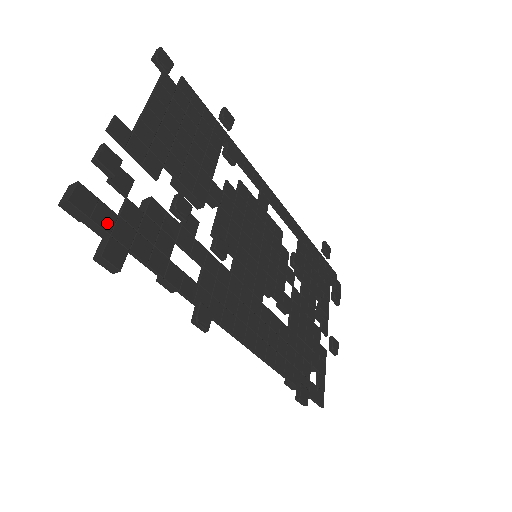
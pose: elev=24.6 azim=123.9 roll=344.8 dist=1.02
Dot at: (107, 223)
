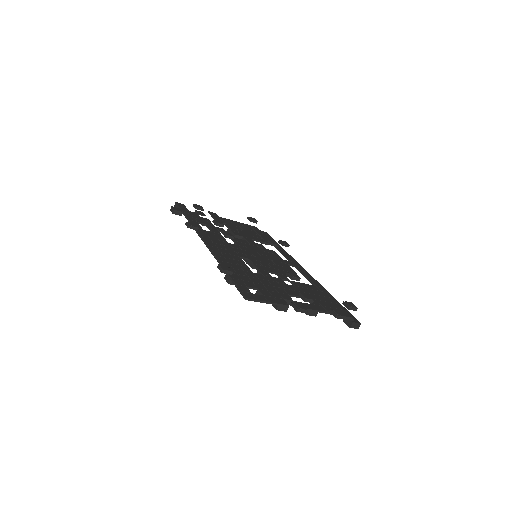
Dot at: (183, 208)
